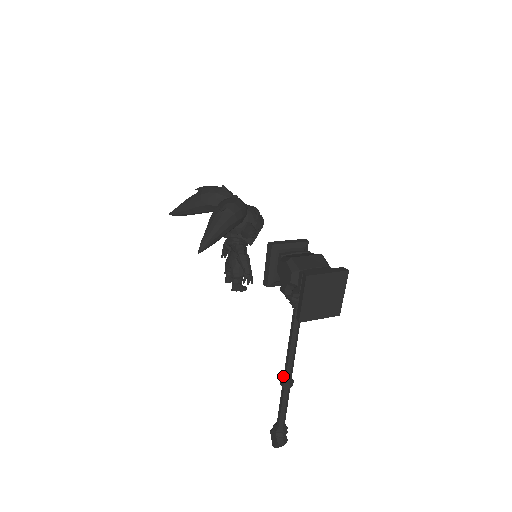
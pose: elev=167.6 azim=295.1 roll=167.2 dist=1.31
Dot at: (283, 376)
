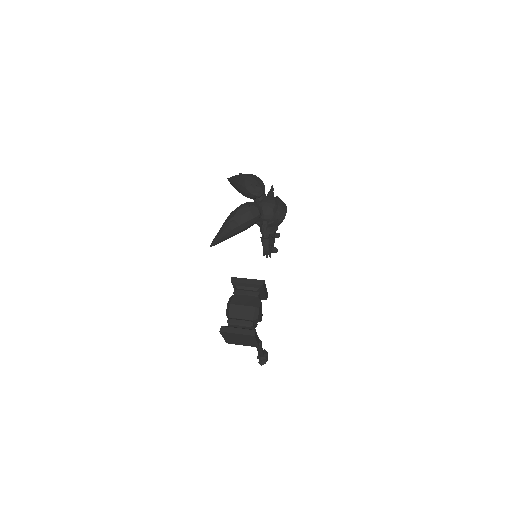
Dot at: occluded
